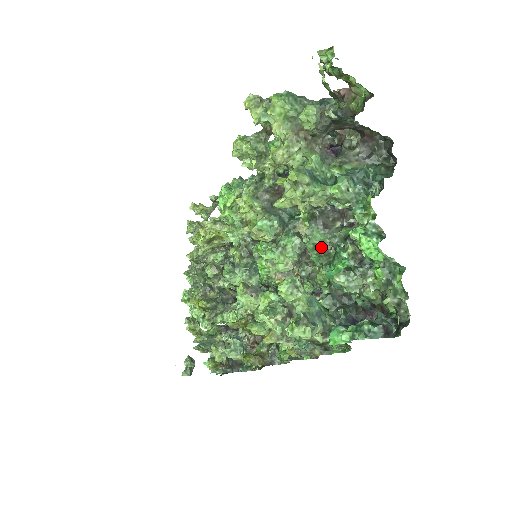
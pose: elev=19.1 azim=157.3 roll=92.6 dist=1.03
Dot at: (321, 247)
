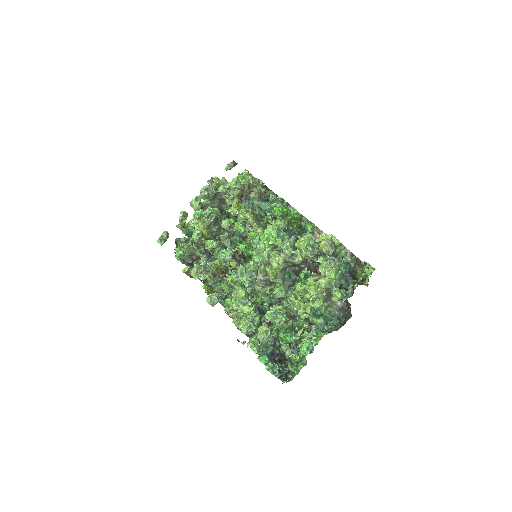
Dot at: (288, 310)
